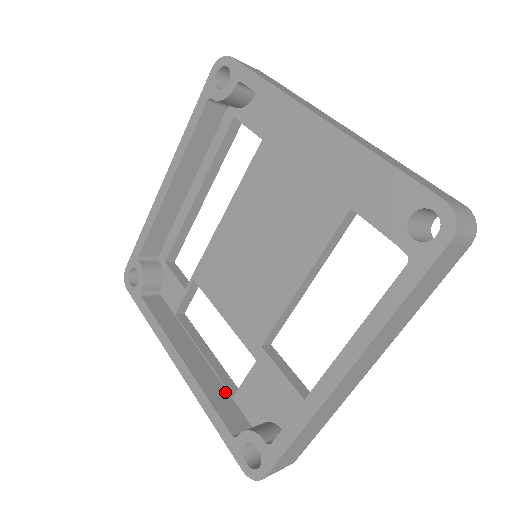
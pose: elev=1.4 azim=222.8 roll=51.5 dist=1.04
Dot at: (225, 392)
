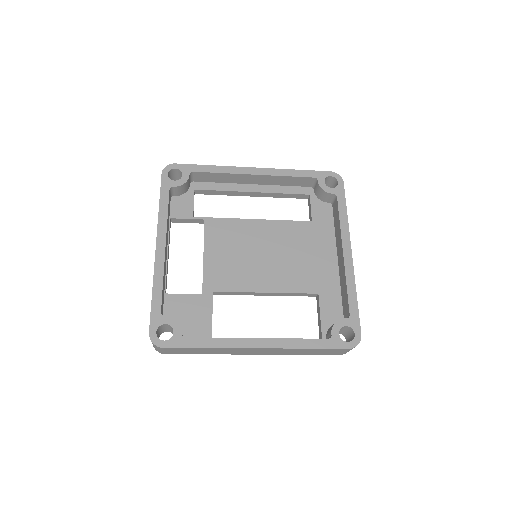
Dot at: (165, 287)
